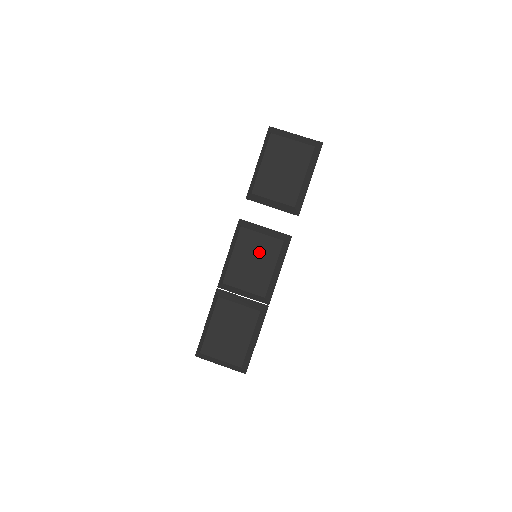
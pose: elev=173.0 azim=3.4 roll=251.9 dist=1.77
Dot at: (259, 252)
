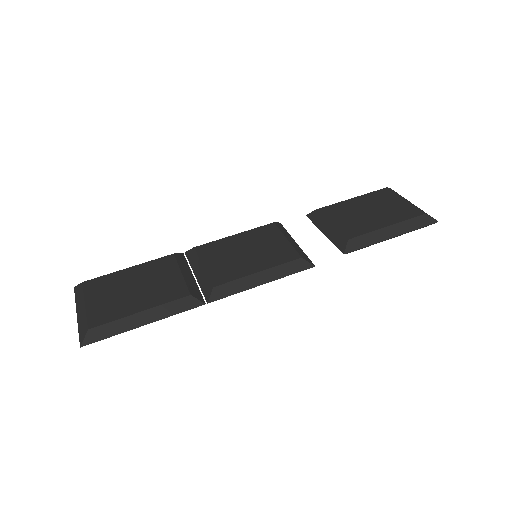
Dot at: (264, 249)
